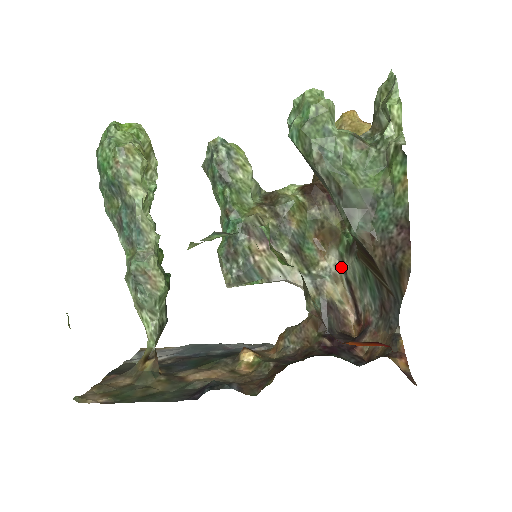
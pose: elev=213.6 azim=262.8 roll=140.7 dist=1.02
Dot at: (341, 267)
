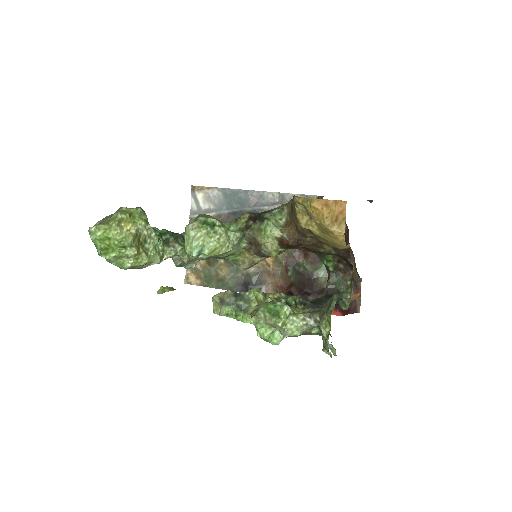
Dot at: occluded
